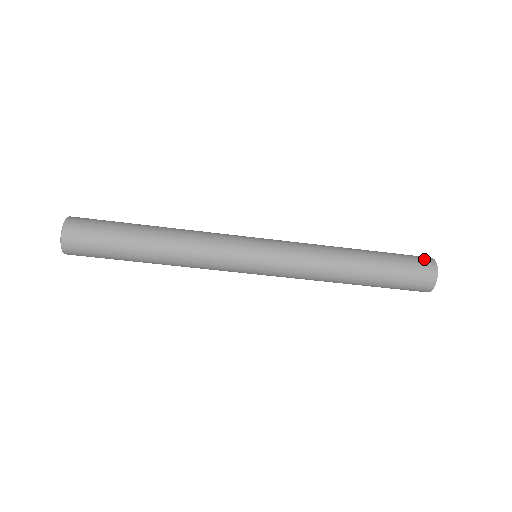
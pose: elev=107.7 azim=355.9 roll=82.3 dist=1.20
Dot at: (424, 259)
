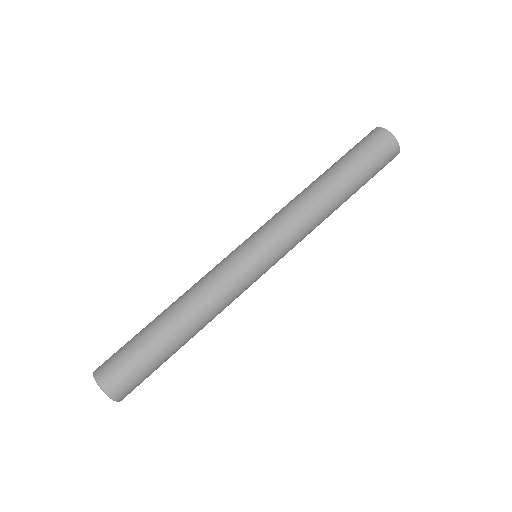
Dot at: (370, 134)
